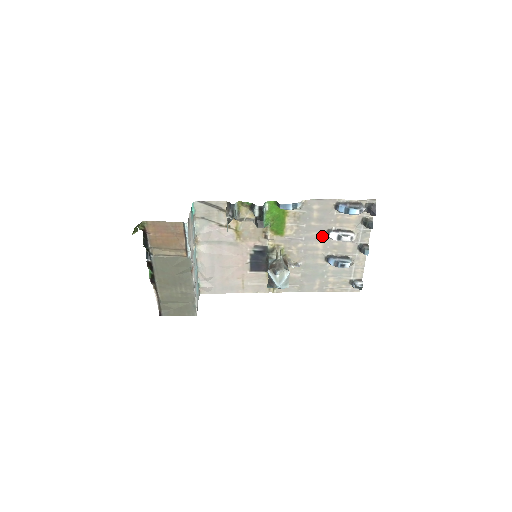
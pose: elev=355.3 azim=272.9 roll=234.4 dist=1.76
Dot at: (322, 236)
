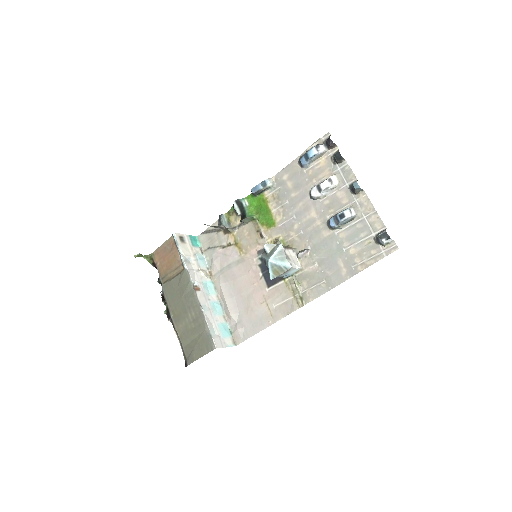
Dot at: (309, 203)
